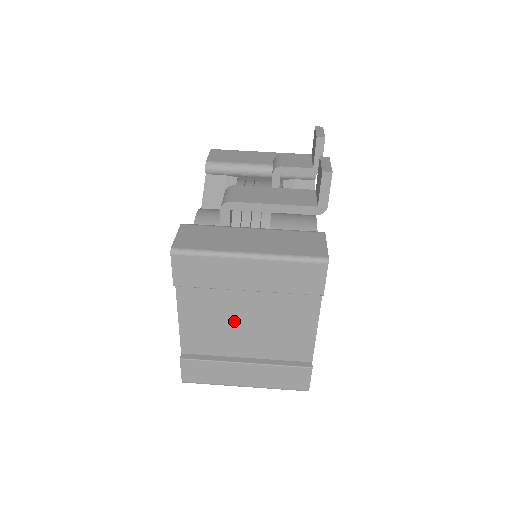
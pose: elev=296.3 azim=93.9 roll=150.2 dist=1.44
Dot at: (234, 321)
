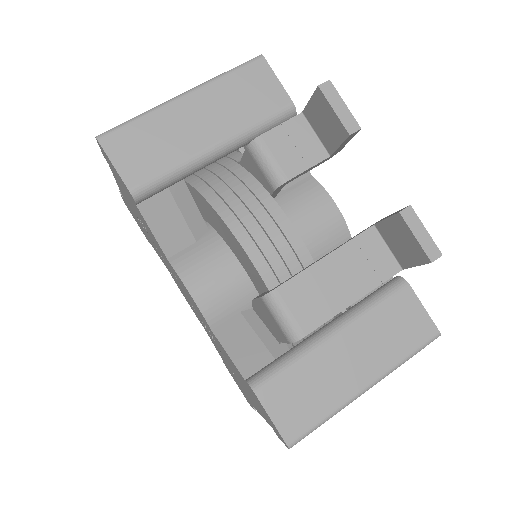
Dot at: occluded
